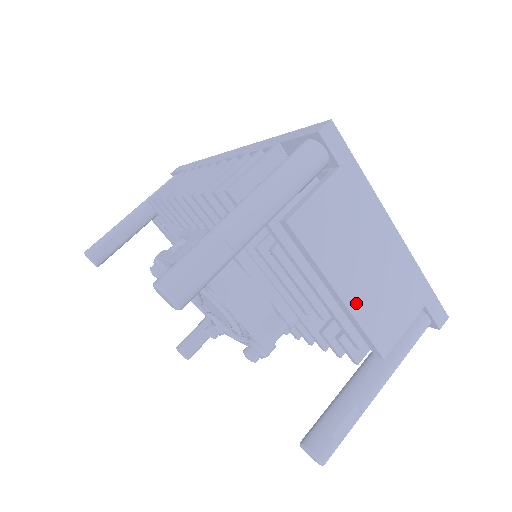
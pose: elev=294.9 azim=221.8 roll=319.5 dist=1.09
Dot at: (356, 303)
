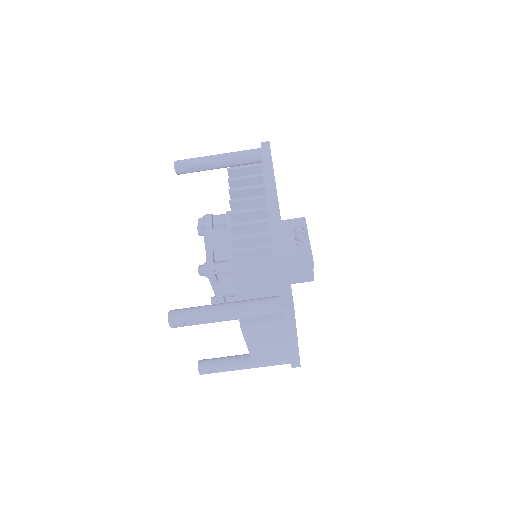
Dot at: (254, 351)
